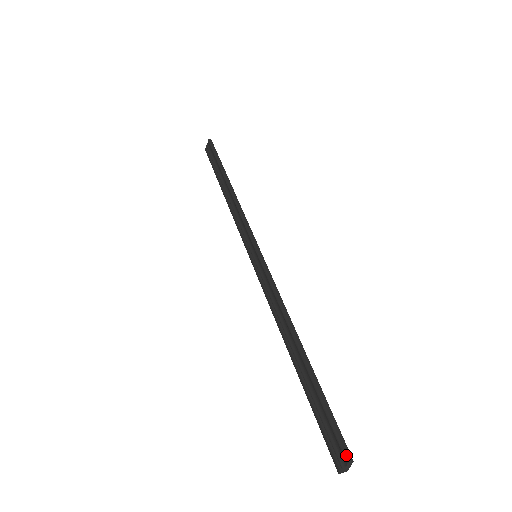
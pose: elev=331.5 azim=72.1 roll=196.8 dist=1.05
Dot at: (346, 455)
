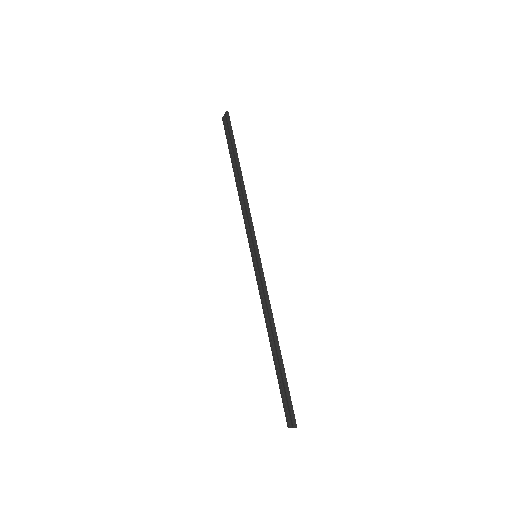
Dot at: (294, 423)
